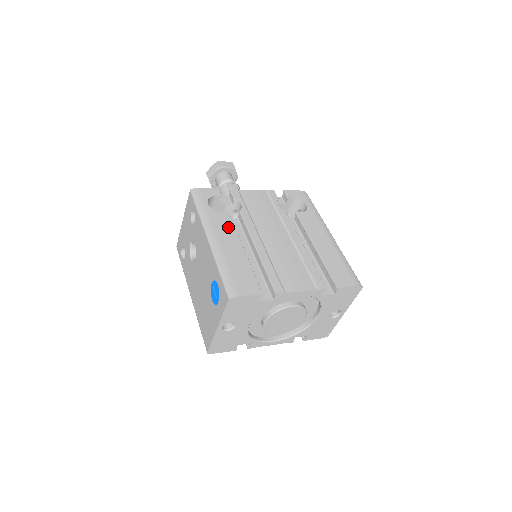
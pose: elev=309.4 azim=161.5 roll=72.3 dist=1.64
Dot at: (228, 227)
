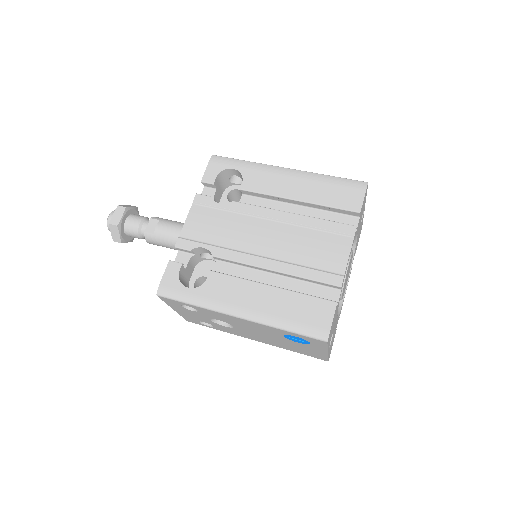
Dot at: (231, 285)
